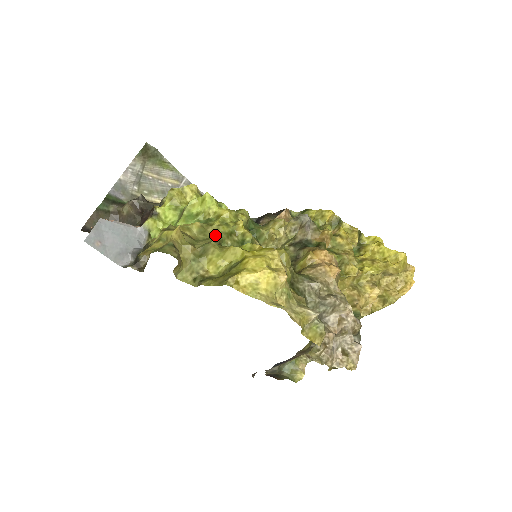
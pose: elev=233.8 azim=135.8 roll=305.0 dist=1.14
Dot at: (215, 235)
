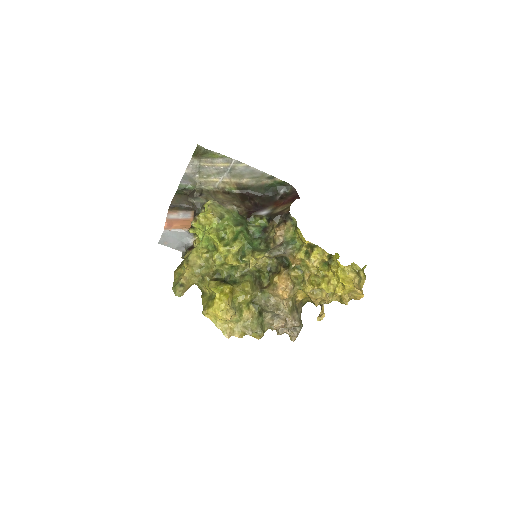
Dot at: (213, 265)
